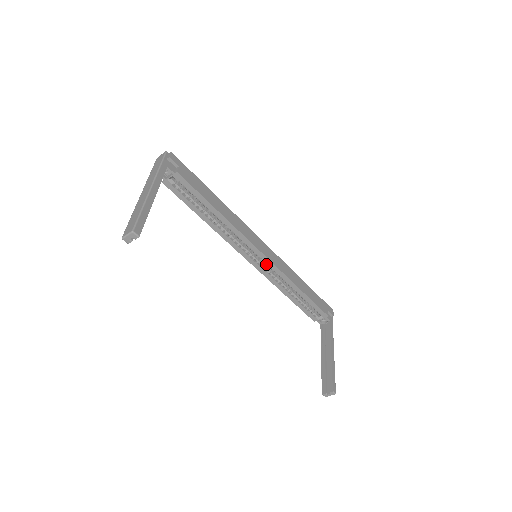
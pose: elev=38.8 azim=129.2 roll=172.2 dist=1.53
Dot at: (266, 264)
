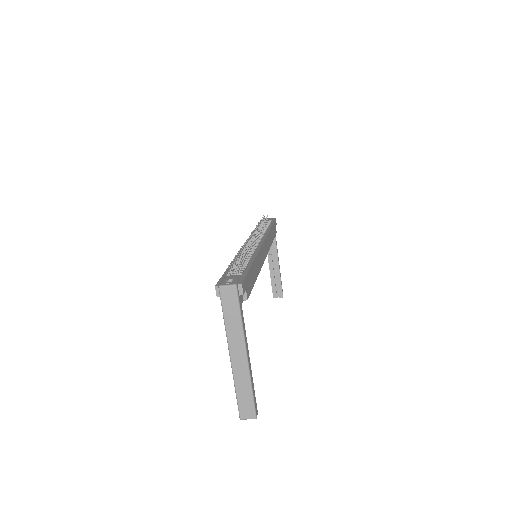
Dot at: occluded
